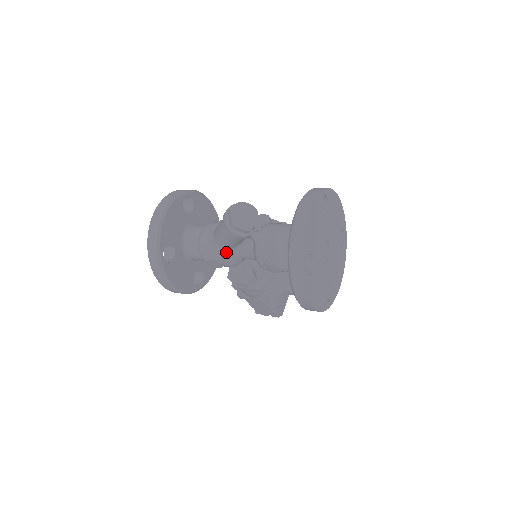
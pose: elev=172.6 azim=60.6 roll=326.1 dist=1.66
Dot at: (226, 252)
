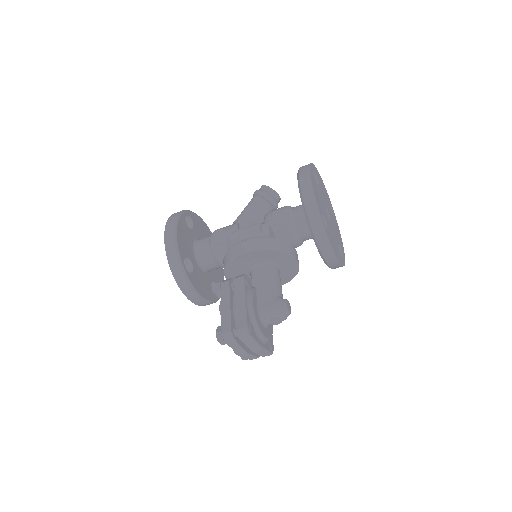
Dot at: occluded
